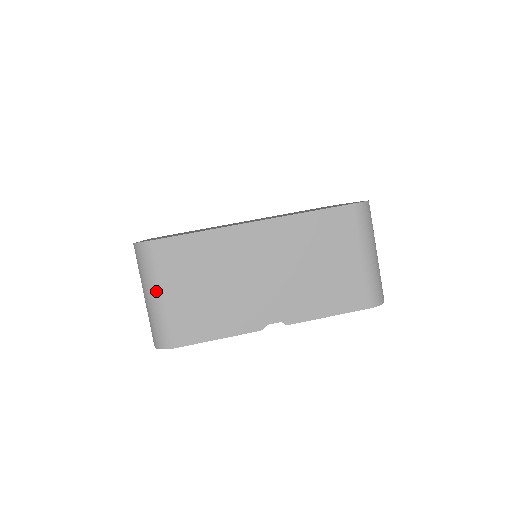
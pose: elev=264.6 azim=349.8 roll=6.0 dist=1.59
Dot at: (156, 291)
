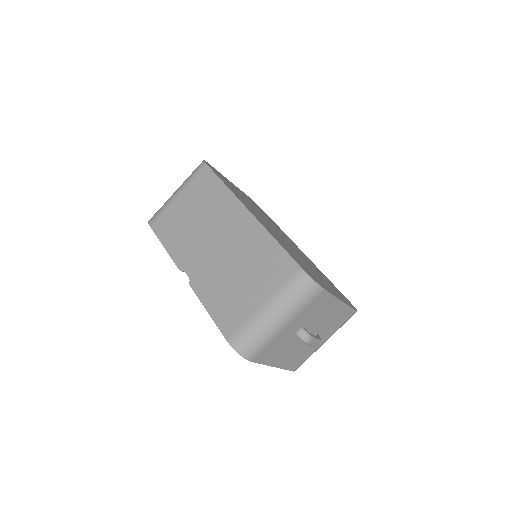
Dot at: (178, 190)
